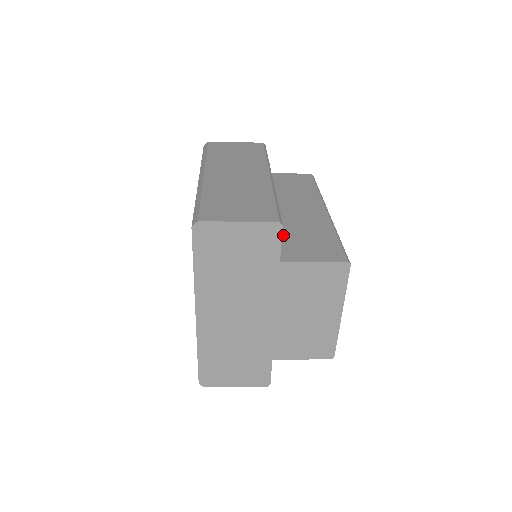
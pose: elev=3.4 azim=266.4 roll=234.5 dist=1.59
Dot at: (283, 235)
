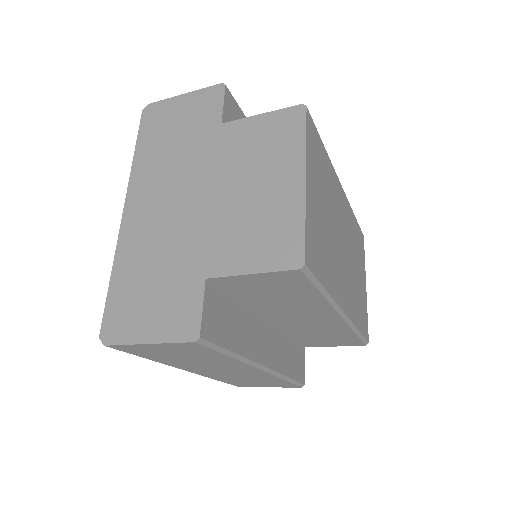
Dot at: occluded
